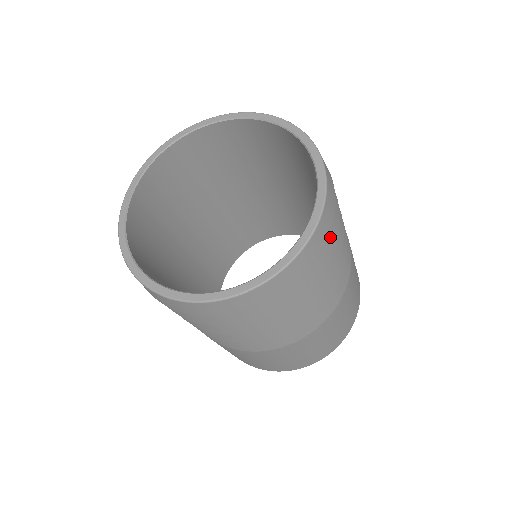
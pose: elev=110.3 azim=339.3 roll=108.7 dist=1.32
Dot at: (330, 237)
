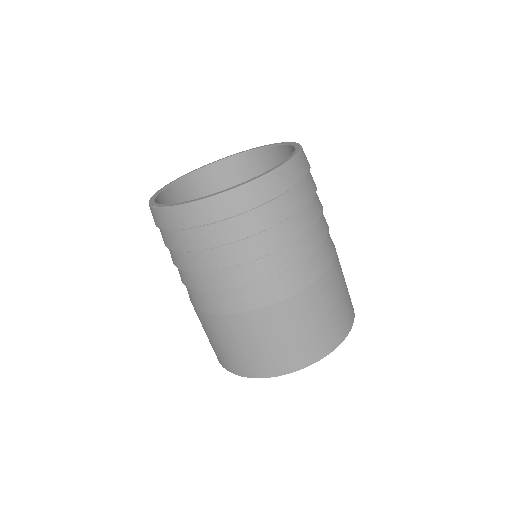
Dot at: (259, 216)
